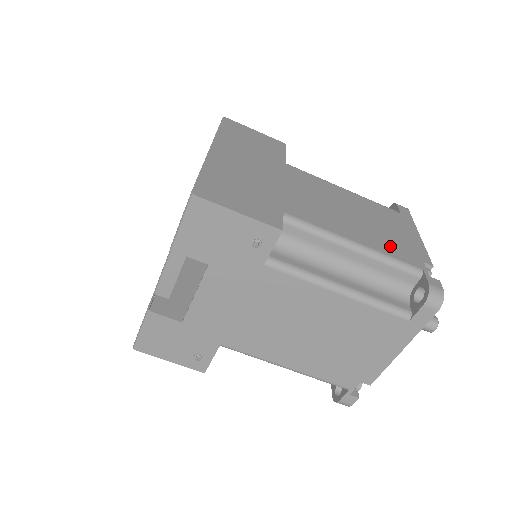
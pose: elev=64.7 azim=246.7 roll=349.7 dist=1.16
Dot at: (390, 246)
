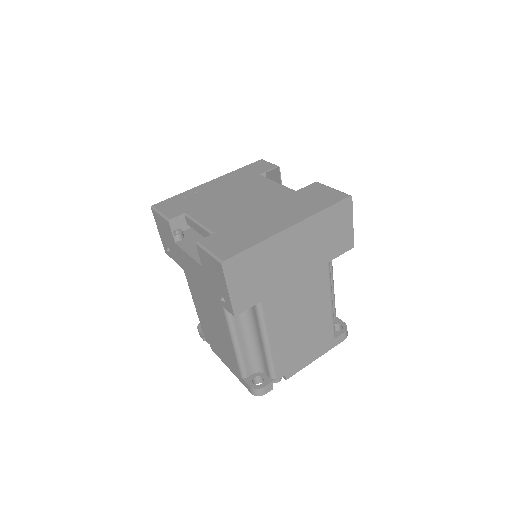
Dot at: (284, 356)
